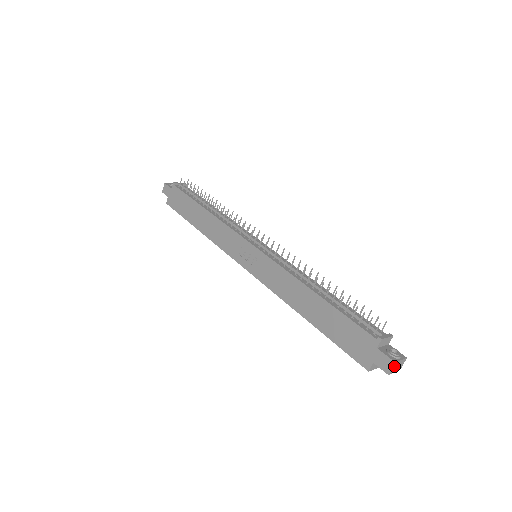
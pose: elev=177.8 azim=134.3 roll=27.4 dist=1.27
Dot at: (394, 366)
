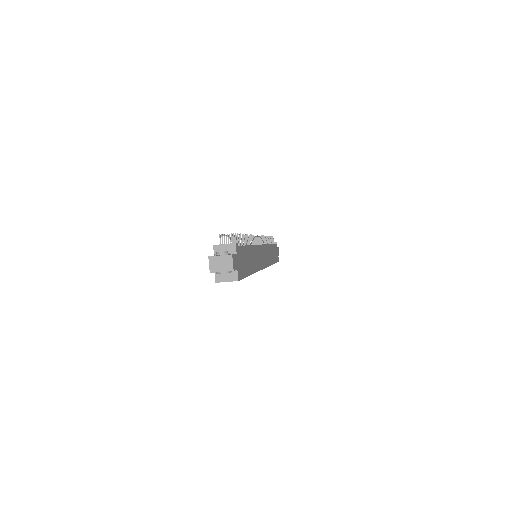
Dot at: (212, 262)
